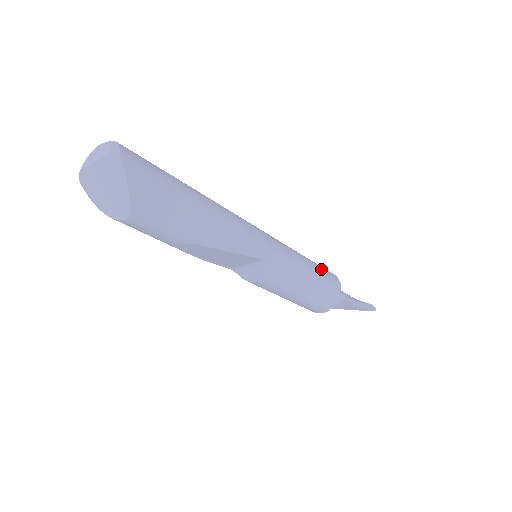
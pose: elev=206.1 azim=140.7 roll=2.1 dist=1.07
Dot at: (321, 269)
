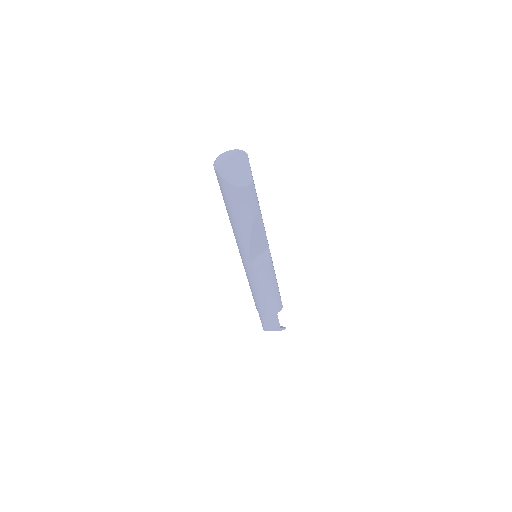
Dot at: occluded
